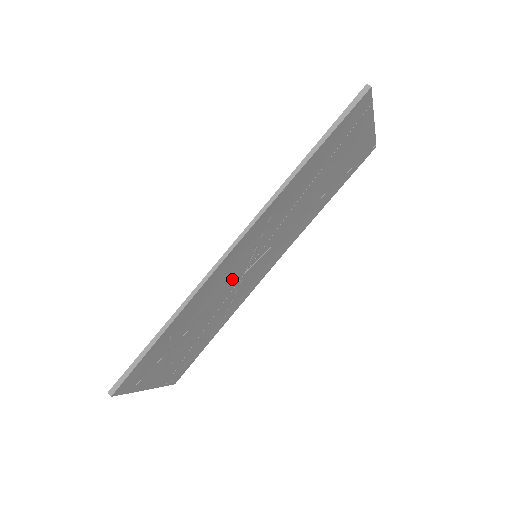
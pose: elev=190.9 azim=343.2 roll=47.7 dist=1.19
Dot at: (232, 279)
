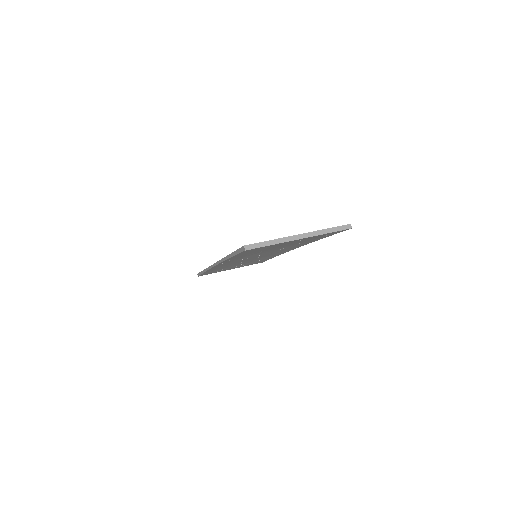
Dot at: (243, 260)
